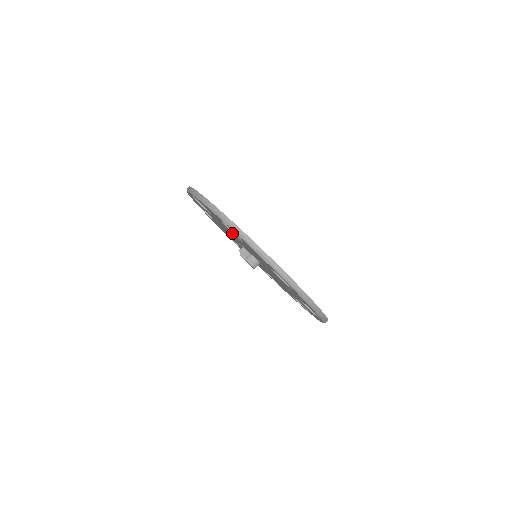
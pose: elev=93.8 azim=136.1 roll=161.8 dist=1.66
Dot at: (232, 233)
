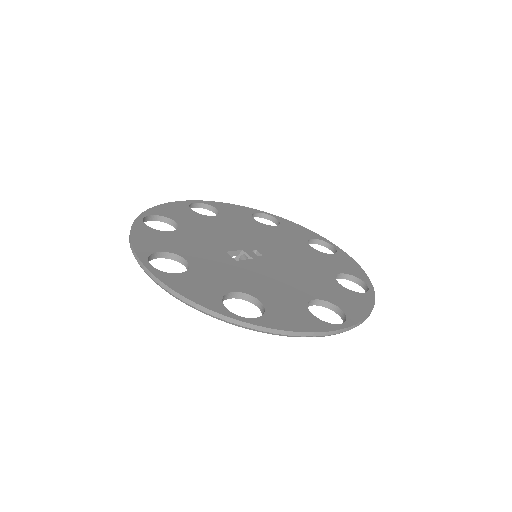
Dot at: occluded
